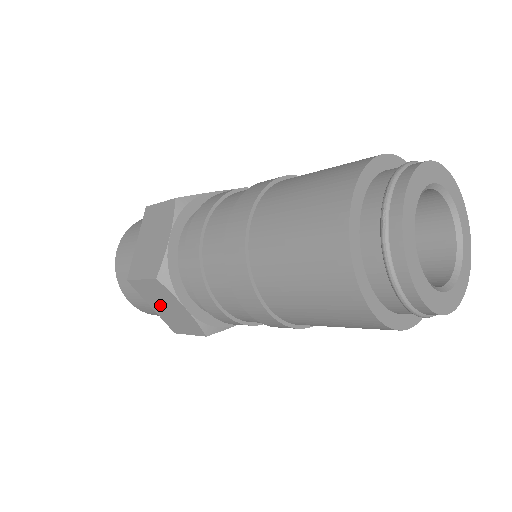
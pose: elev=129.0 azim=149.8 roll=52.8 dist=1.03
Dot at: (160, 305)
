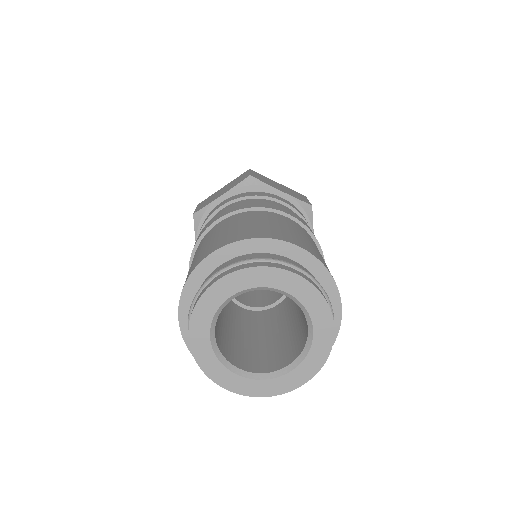
Dot at: occluded
